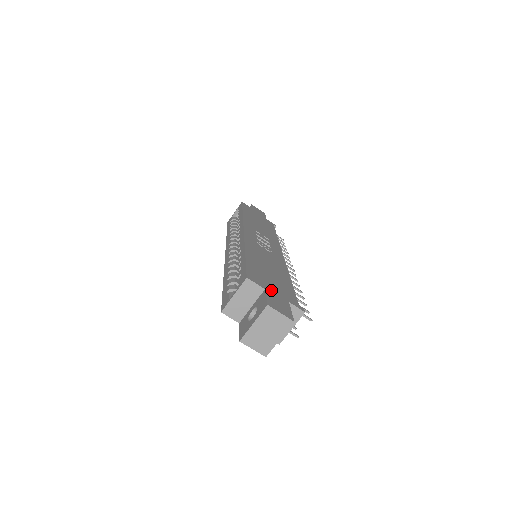
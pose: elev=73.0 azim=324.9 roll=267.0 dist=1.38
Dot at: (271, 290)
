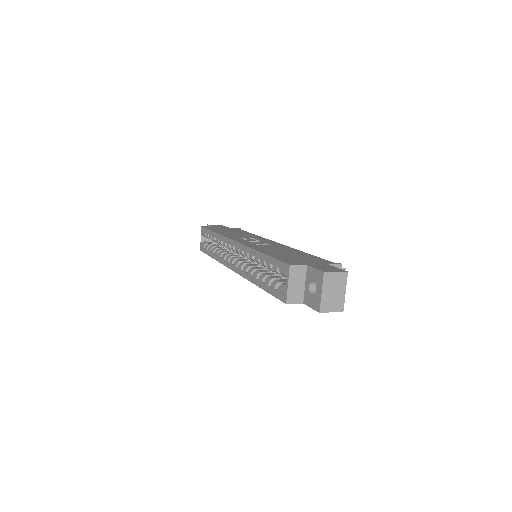
Dot at: (310, 264)
